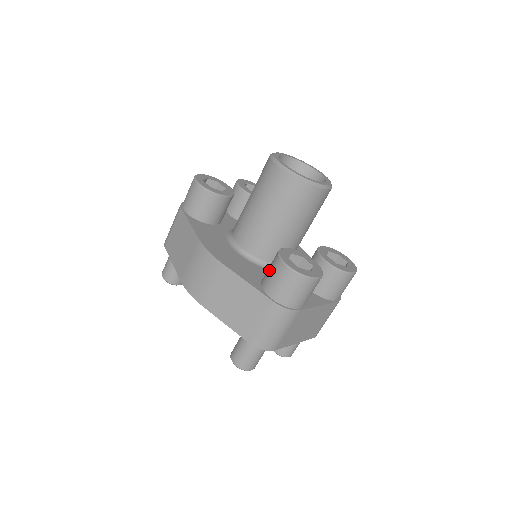
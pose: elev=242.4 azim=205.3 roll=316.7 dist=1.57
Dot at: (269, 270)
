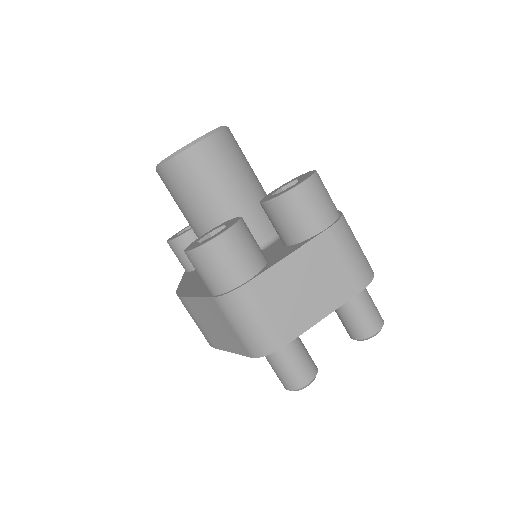
Dot at: occluded
